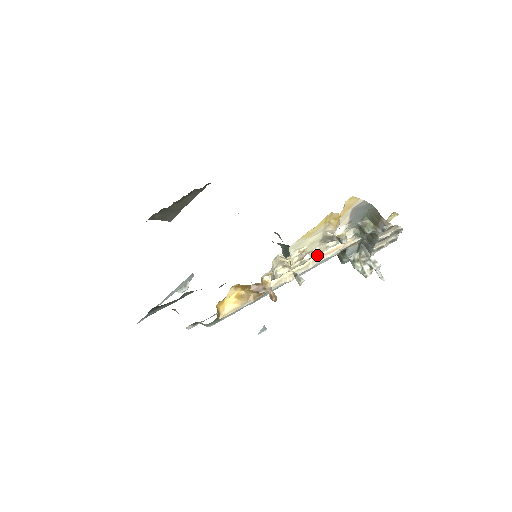
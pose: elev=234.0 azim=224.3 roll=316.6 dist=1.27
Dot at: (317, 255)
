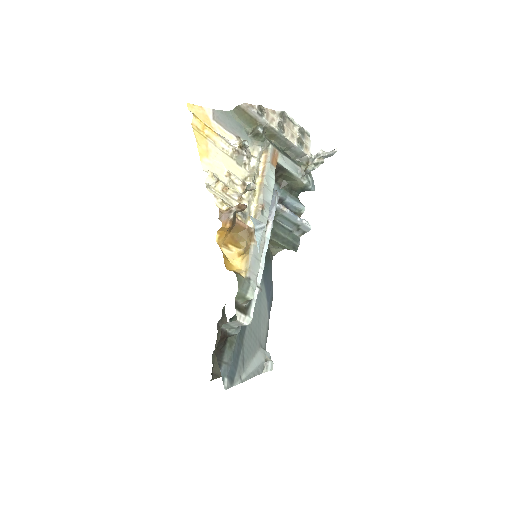
Dot at: (254, 176)
